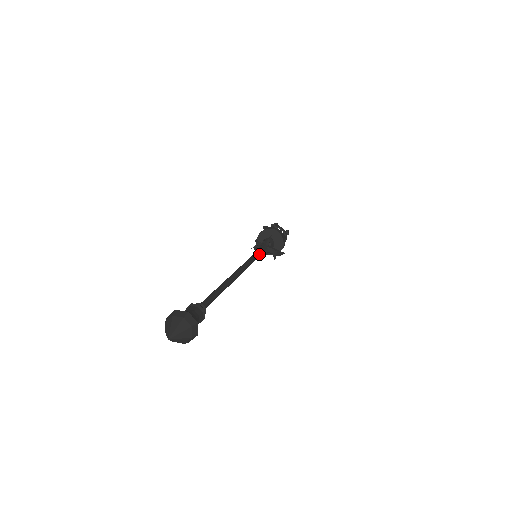
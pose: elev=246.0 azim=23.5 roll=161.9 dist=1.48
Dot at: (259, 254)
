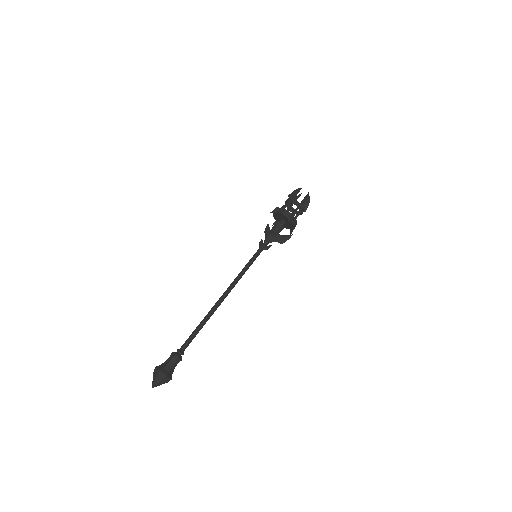
Dot at: (259, 253)
